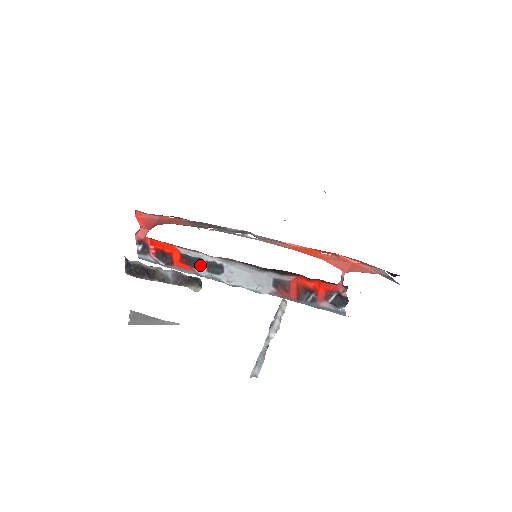
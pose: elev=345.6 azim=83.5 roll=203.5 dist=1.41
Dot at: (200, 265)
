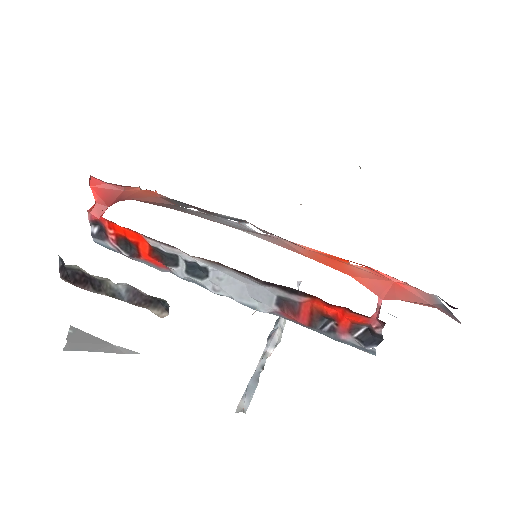
Dot at: (176, 263)
